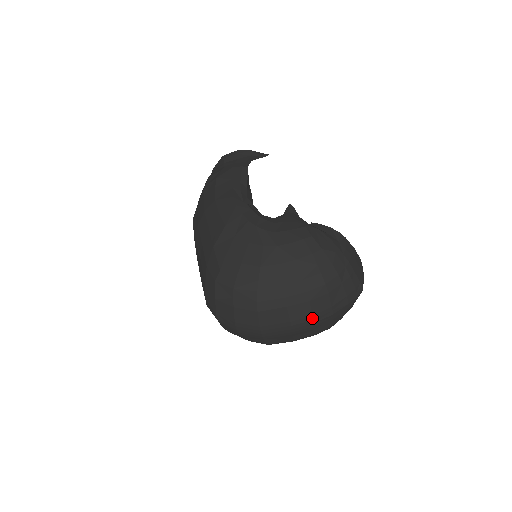
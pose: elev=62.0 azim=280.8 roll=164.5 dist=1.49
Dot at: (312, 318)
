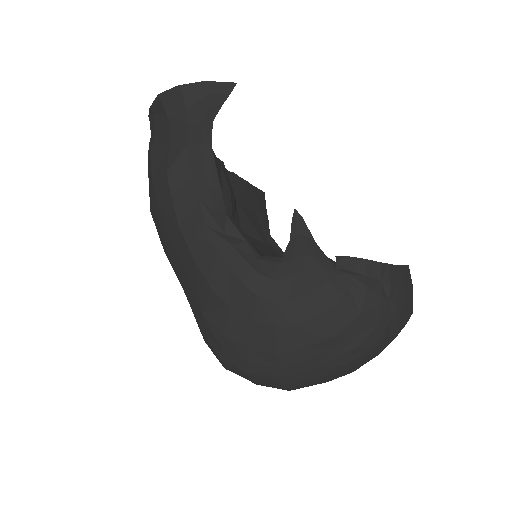
Dot at: occluded
